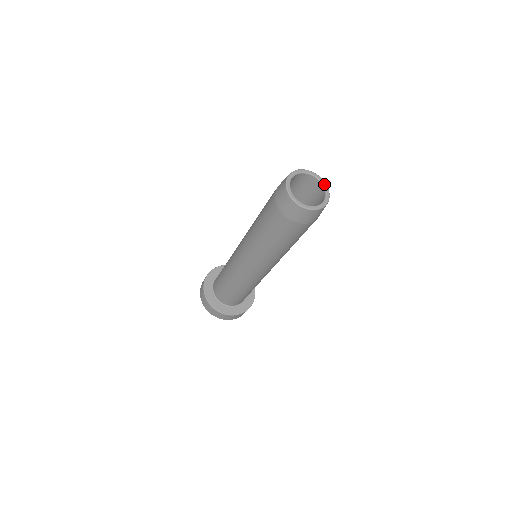
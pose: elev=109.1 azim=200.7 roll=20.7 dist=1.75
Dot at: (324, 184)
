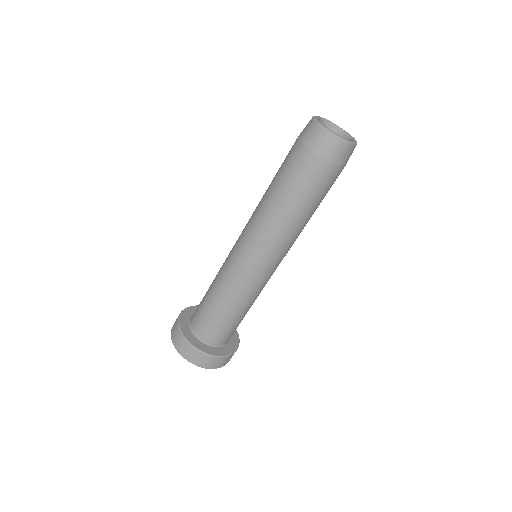
Dot at: (336, 125)
